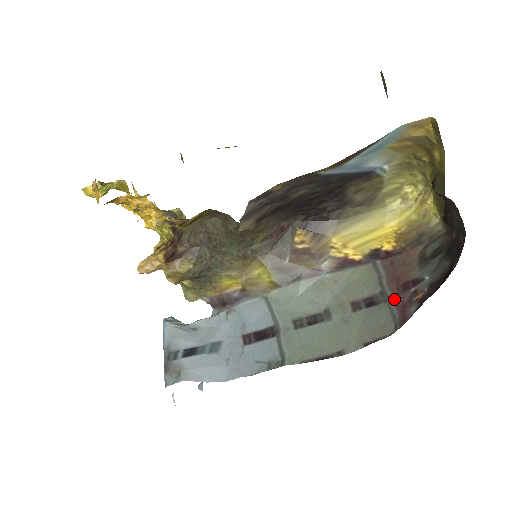
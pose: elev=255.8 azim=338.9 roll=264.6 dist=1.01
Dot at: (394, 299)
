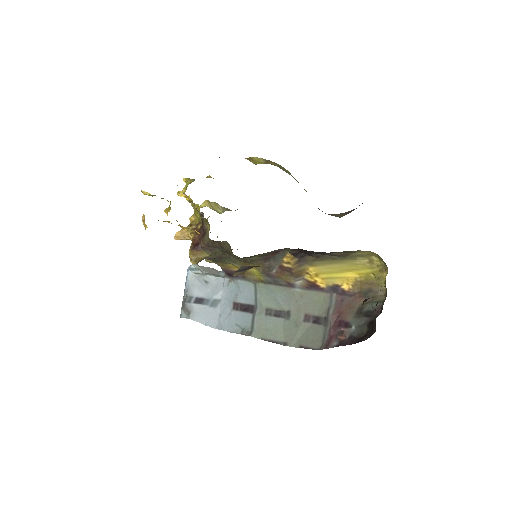
Dot at: (330, 328)
